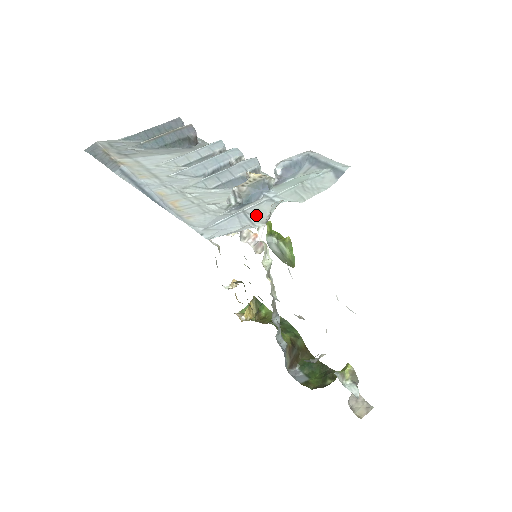
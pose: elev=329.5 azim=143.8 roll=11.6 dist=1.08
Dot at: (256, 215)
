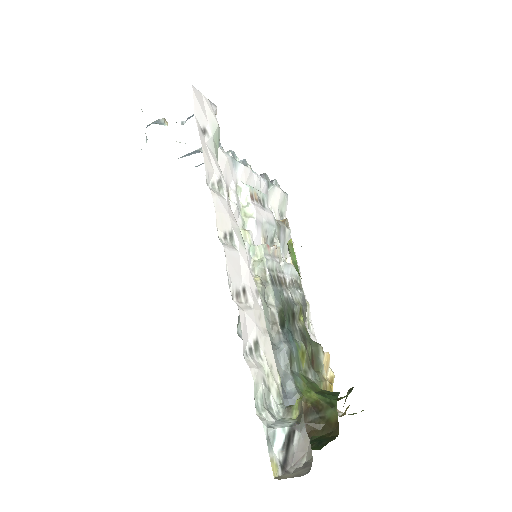
Dot at: occluded
